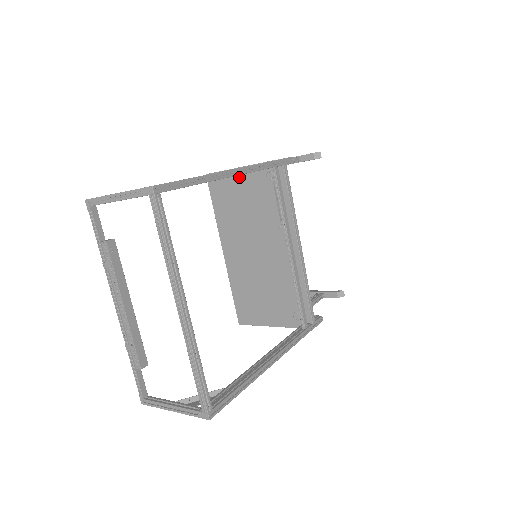
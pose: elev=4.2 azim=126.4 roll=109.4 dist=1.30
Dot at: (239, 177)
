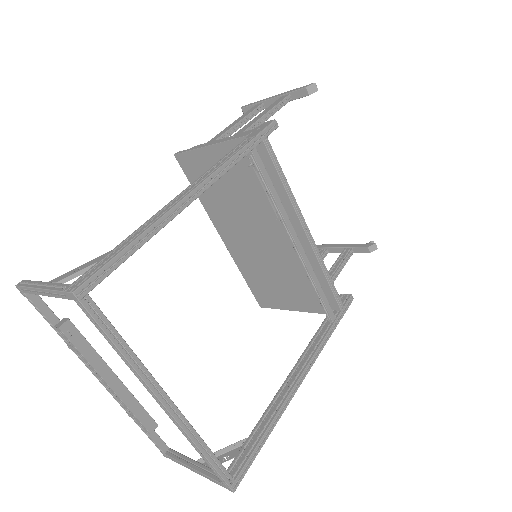
Dot at: (213, 157)
